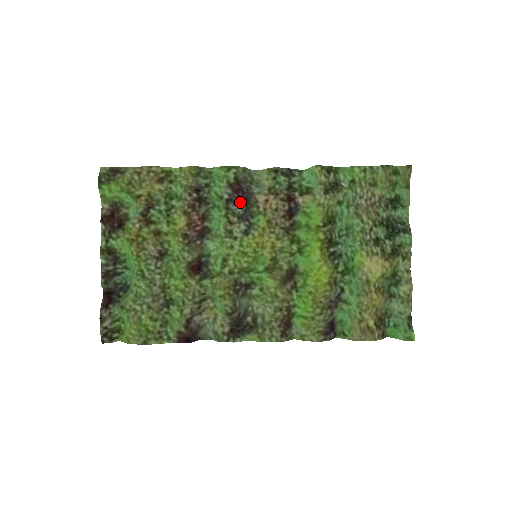
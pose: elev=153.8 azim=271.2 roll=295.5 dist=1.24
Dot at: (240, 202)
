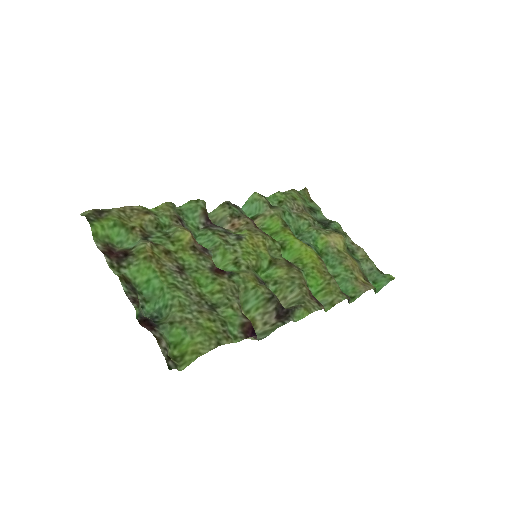
Dot at: (216, 226)
